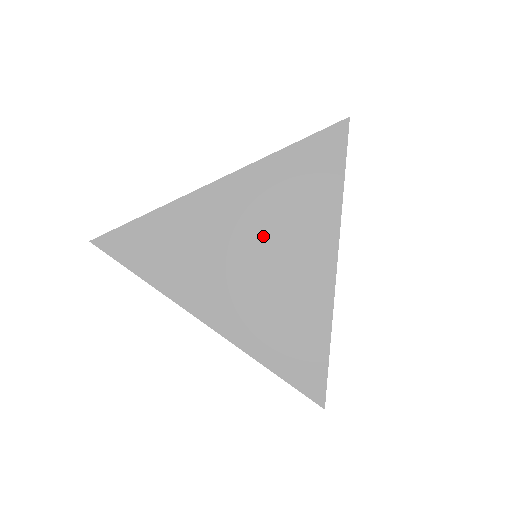
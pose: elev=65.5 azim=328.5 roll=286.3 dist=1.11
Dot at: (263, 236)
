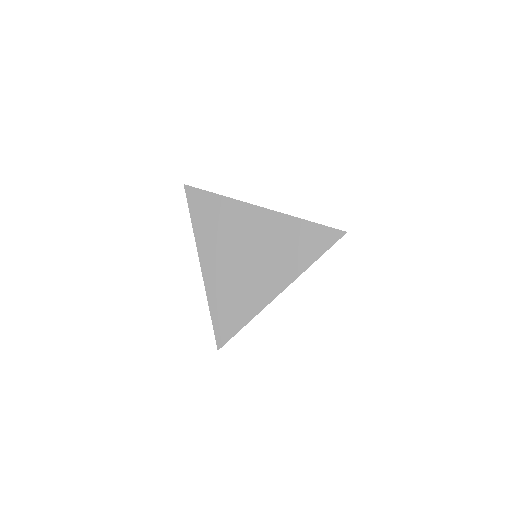
Dot at: (259, 251)
